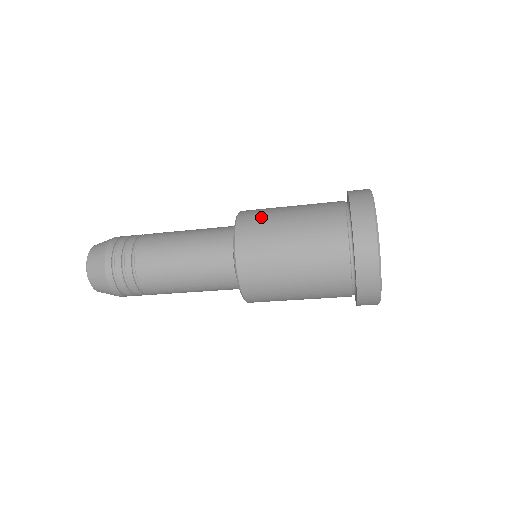
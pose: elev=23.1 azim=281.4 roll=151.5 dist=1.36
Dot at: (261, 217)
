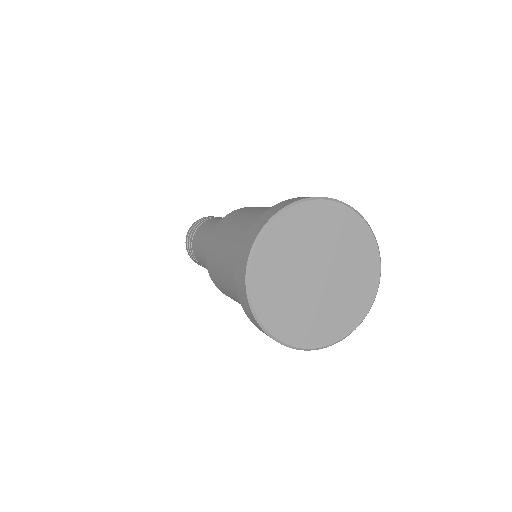
Dot at: (218, 236)
